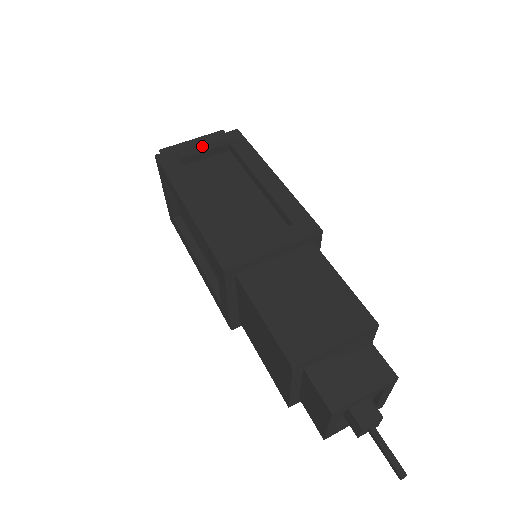
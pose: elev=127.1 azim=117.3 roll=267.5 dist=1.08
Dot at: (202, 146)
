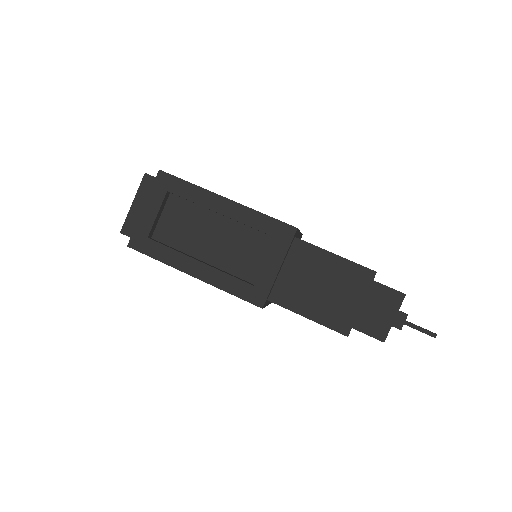
Dot at: (151, 210)
